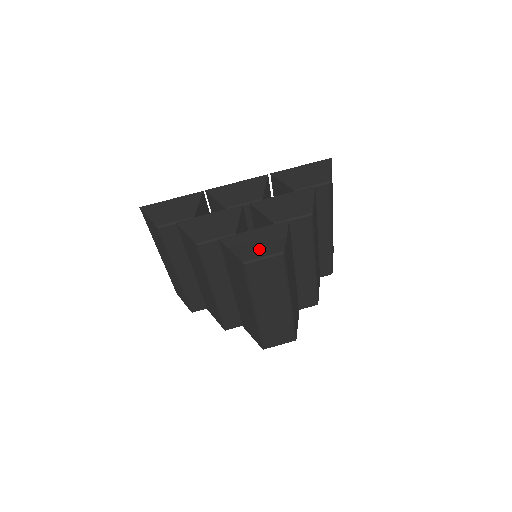
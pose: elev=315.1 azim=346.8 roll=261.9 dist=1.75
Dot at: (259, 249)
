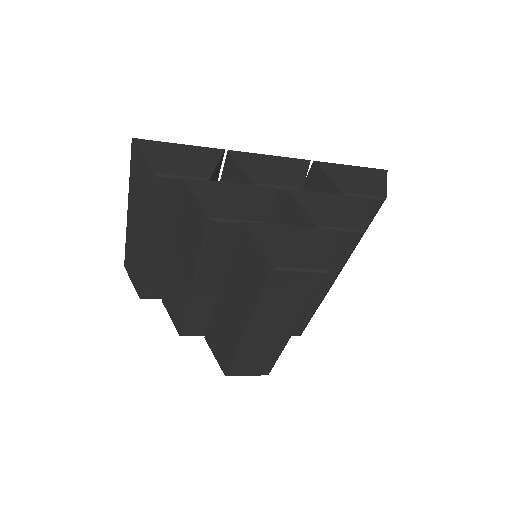
Dot at: (297, 255)
